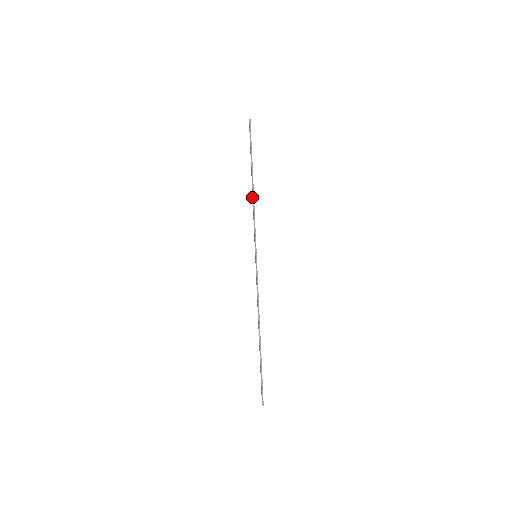
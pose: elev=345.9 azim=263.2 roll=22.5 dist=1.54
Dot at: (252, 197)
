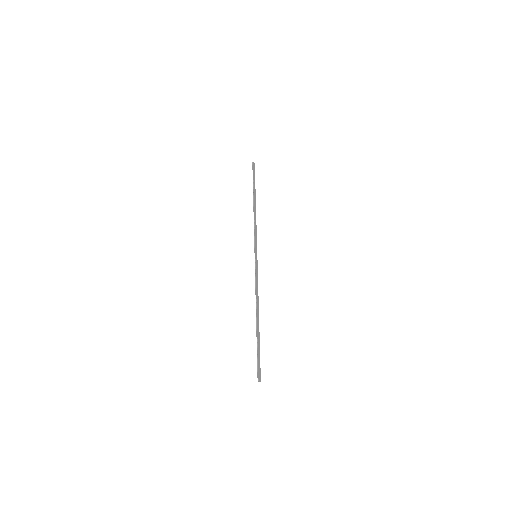
Dot at: (255, 214)
